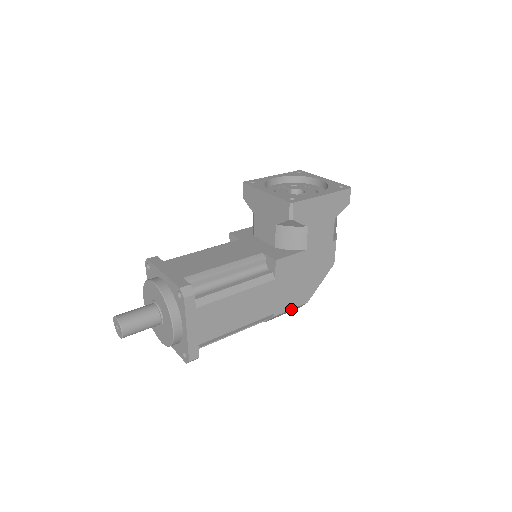
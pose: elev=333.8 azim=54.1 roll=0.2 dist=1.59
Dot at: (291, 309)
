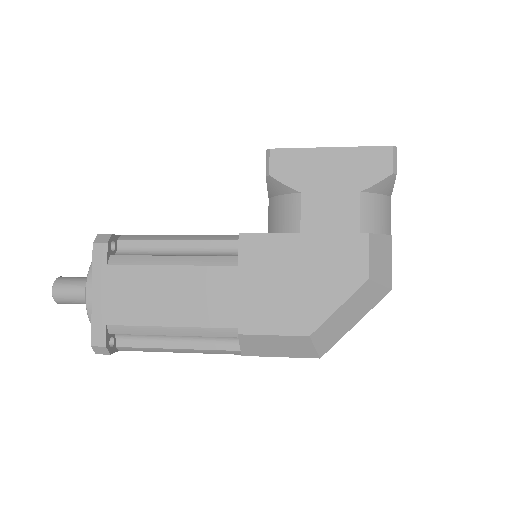
Dot at: (274, 335)
